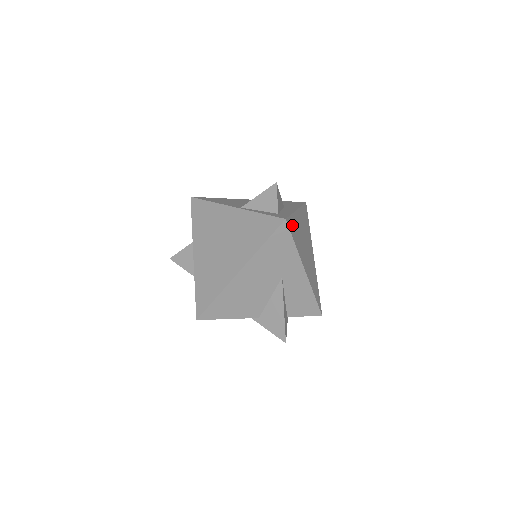
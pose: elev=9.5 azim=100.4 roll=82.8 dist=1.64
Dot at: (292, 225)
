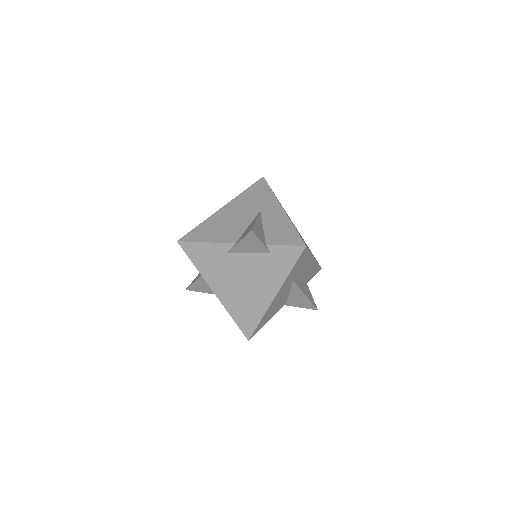
Dot at: occluded
